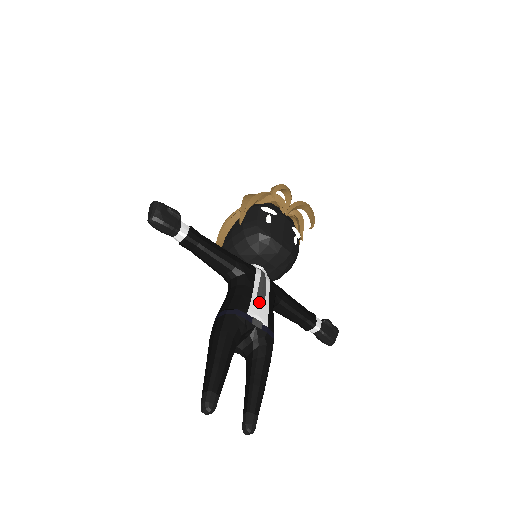
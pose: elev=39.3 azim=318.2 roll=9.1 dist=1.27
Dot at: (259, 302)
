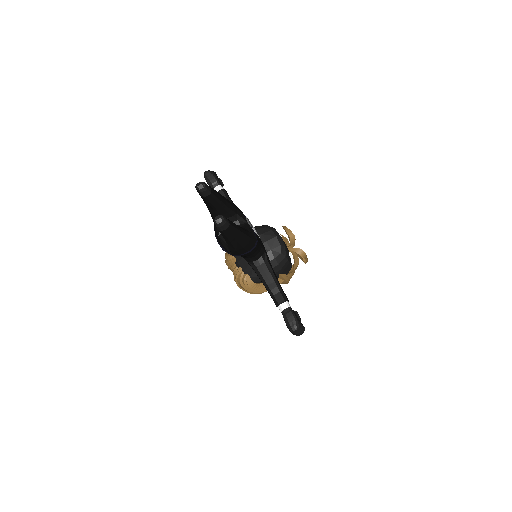
Dot at: (254, 228)
